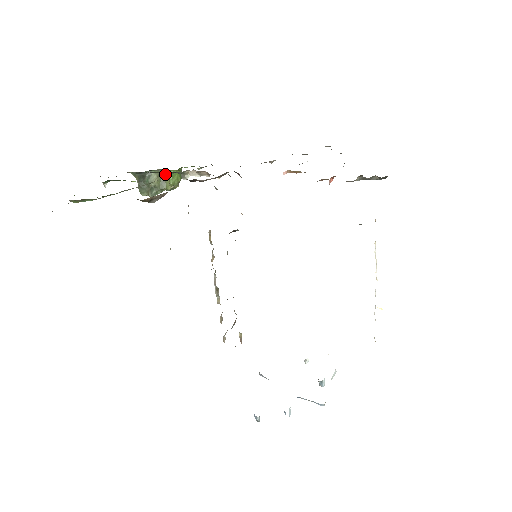
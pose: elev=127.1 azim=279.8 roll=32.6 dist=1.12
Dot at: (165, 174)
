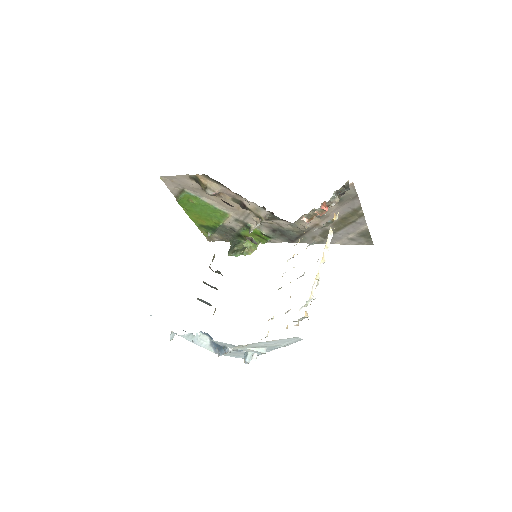
Dot at: occluded
